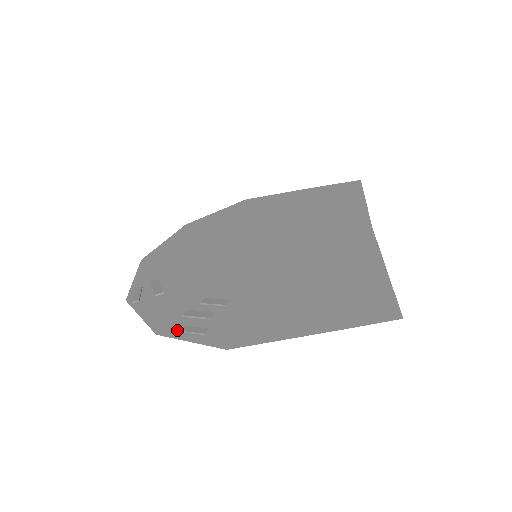
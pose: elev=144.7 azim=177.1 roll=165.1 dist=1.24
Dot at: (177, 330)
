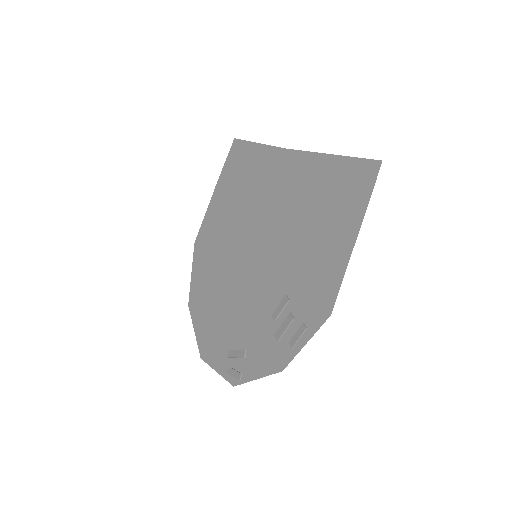
Dot at: (288, 351)
